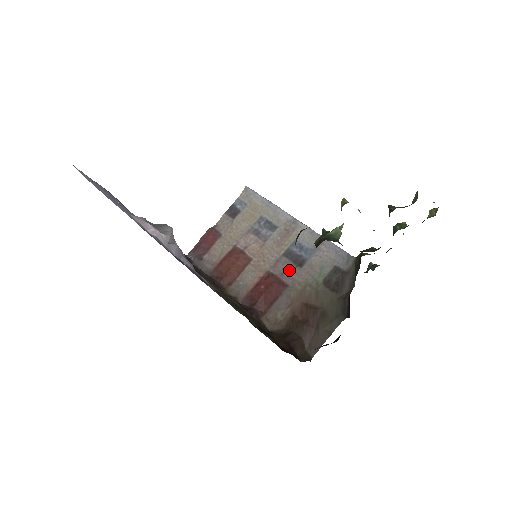
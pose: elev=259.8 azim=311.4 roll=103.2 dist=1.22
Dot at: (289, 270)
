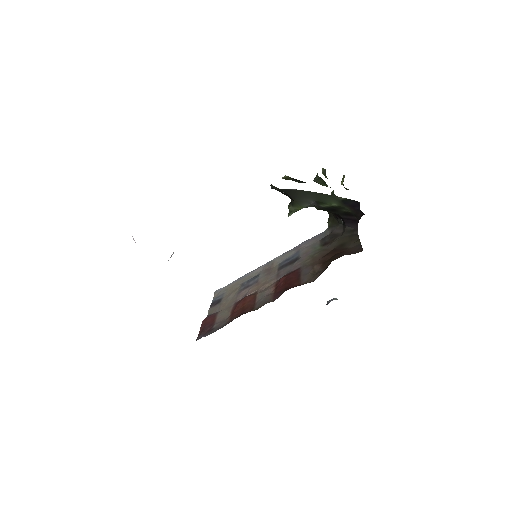
Dot at: (291, 267)
